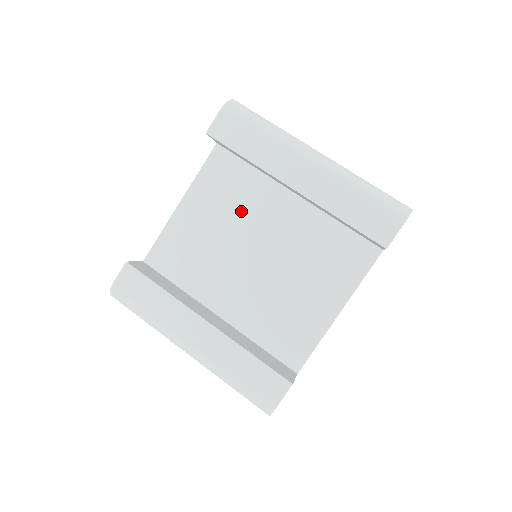
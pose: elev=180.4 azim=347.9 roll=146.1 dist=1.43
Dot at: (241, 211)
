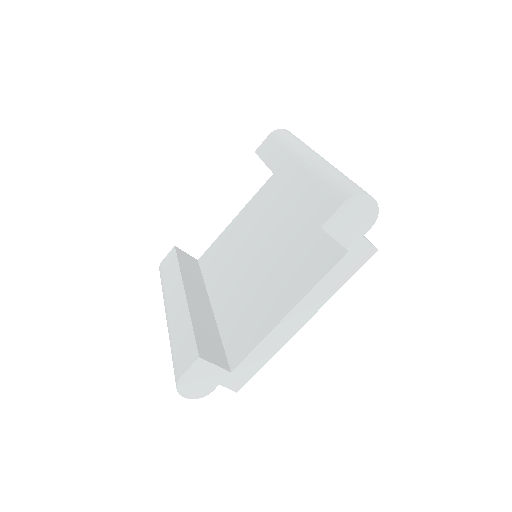
Dot at: (265, 220)
